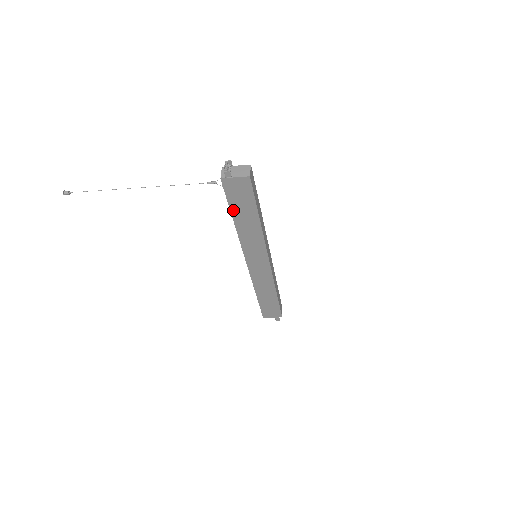
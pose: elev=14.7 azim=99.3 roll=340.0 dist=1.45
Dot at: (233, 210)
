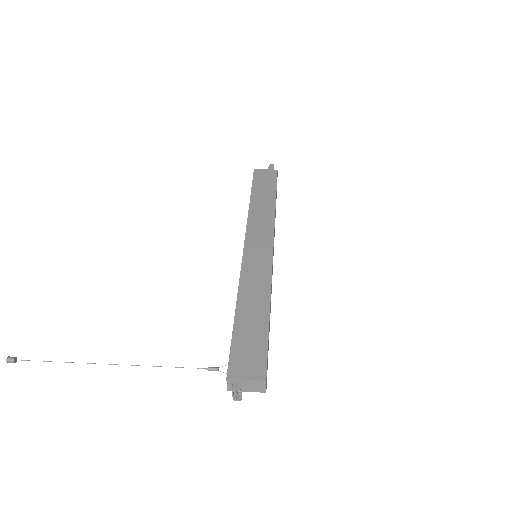
Dot at: occluded
